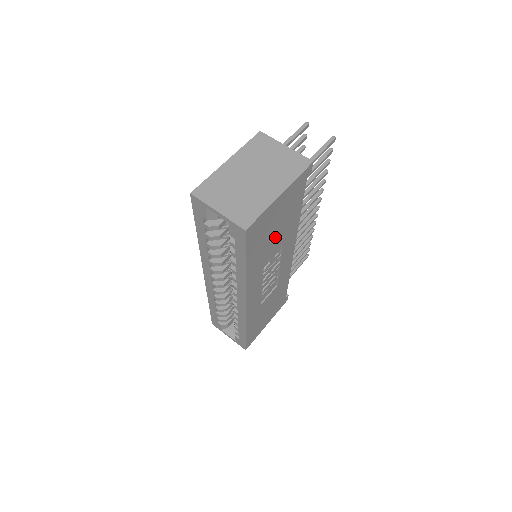
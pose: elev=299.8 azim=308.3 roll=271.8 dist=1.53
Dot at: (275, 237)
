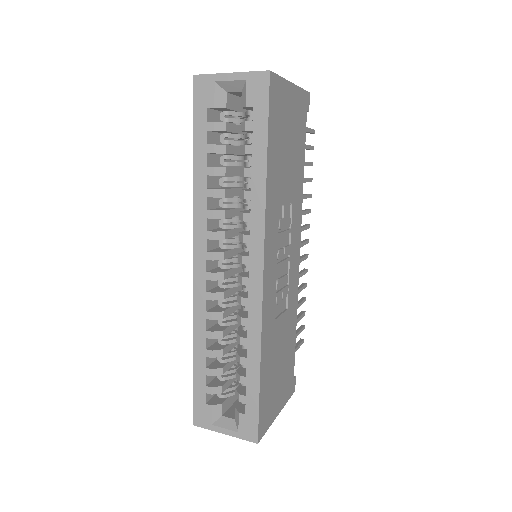
Dot at: (287, 166)
